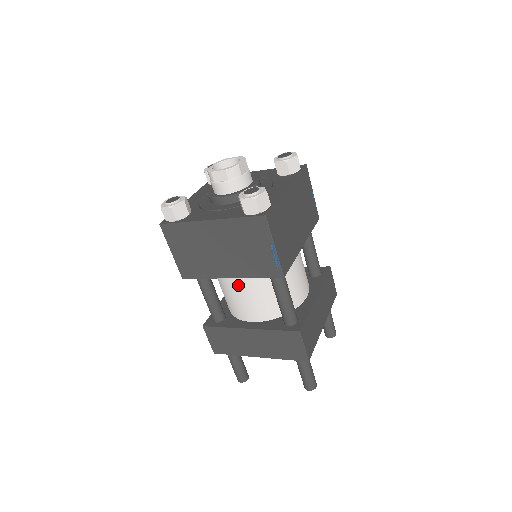
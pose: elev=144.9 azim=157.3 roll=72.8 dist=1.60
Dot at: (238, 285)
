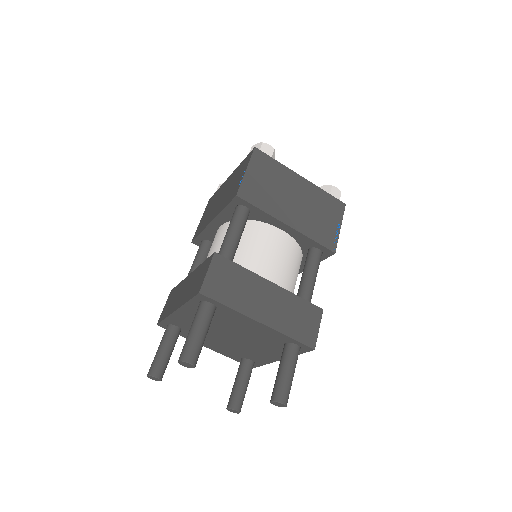
Dot at: (277, 242)
